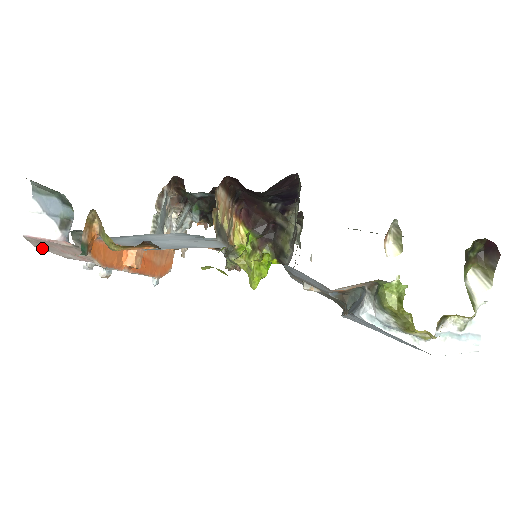
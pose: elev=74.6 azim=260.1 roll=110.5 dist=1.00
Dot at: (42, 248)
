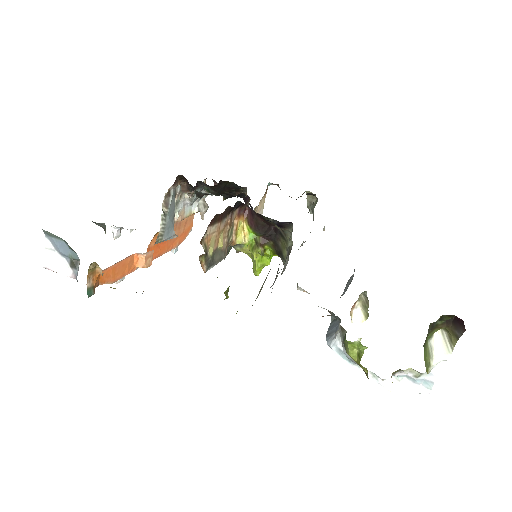
Dot at: occluded
